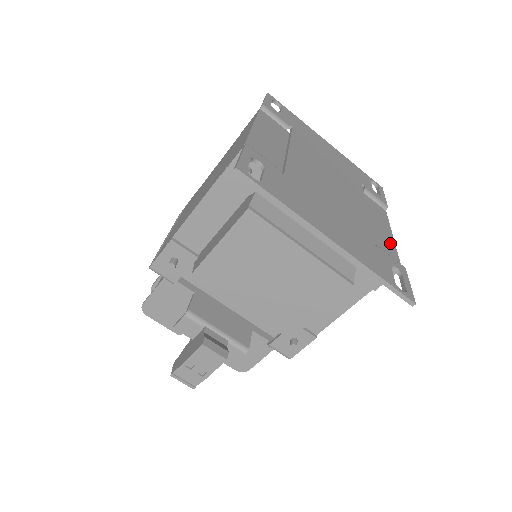
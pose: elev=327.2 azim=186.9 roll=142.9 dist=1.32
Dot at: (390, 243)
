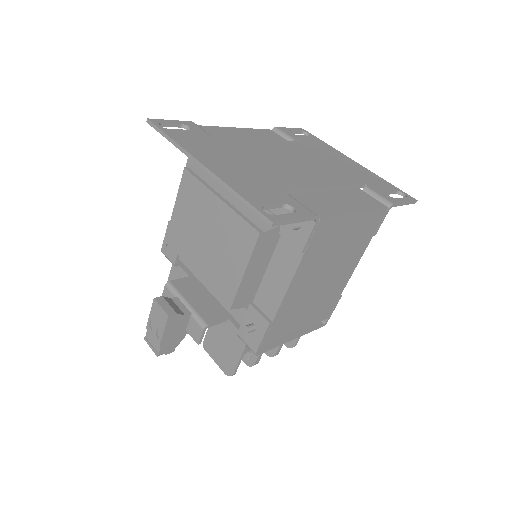
Dot at: (336, 210)
